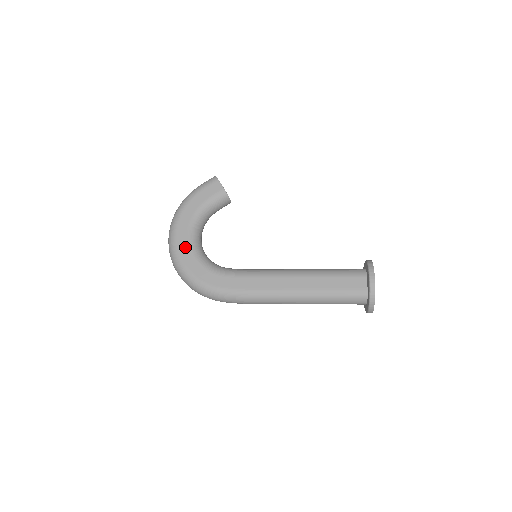
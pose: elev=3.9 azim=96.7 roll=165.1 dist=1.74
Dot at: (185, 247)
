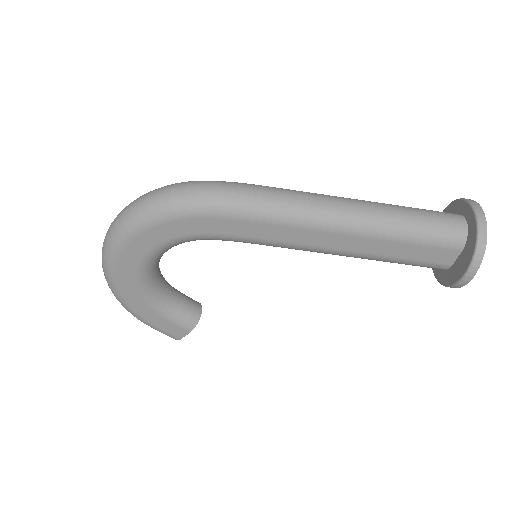
Dot at: occluded
